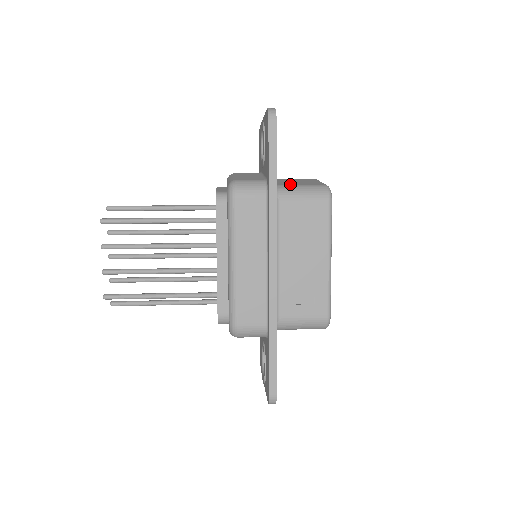
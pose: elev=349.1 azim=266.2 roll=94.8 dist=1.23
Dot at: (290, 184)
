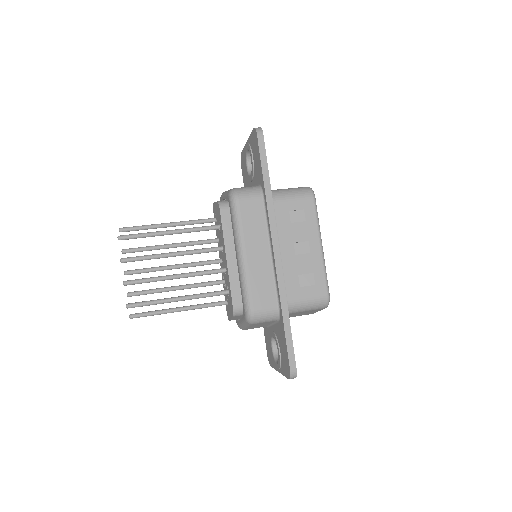
Dot at: (278, 189)
